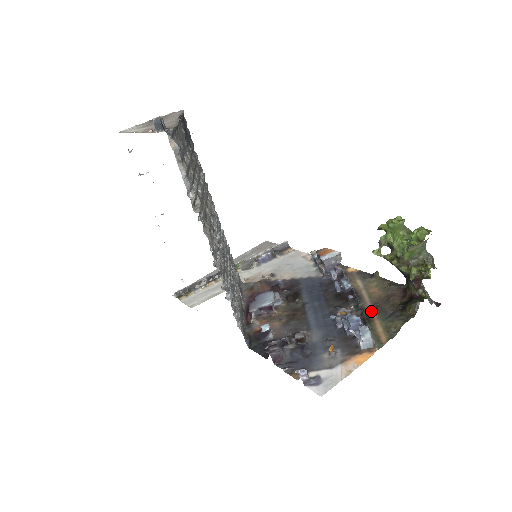
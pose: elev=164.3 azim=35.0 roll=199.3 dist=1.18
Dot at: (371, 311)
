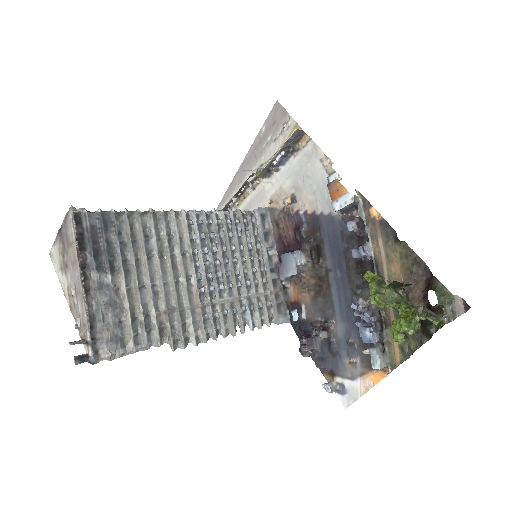
Dot at: (389, 308)
